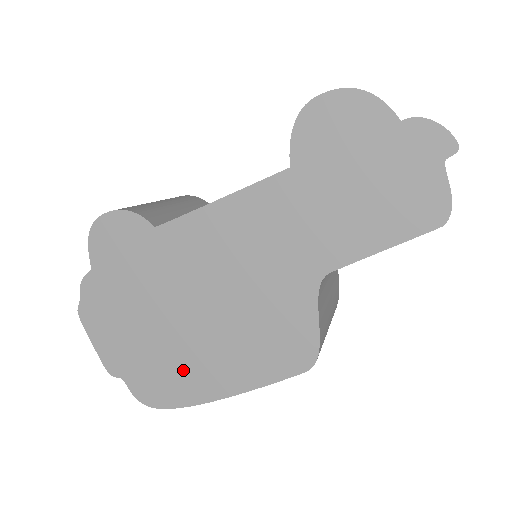
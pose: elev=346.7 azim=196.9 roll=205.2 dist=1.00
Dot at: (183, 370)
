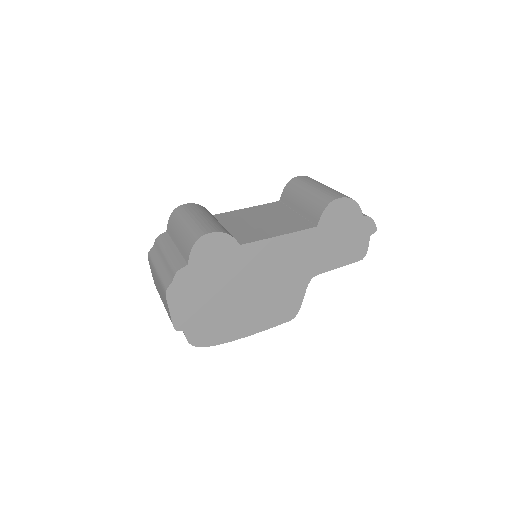
Dot at: (226, 324)
